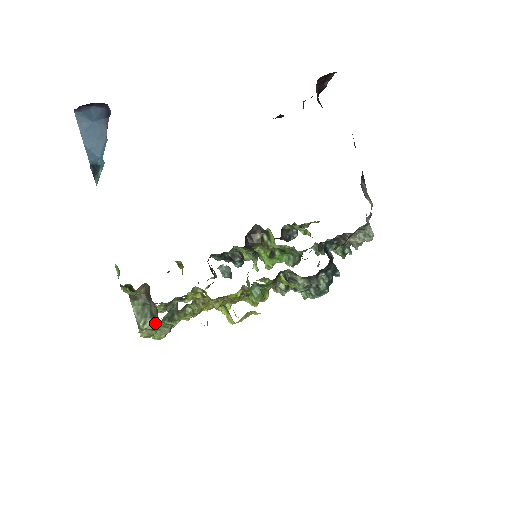
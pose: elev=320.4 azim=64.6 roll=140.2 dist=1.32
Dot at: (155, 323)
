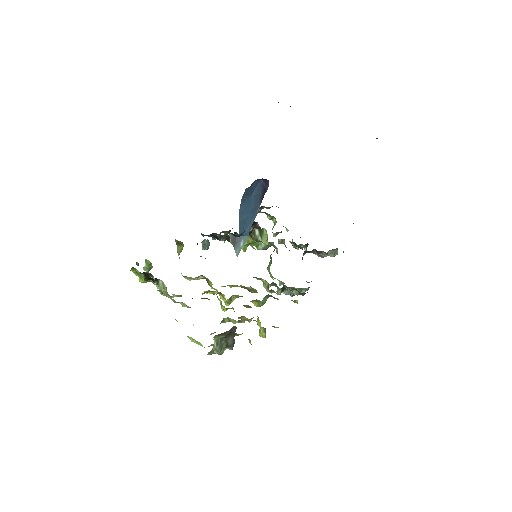
Dot at: (225, 349)
